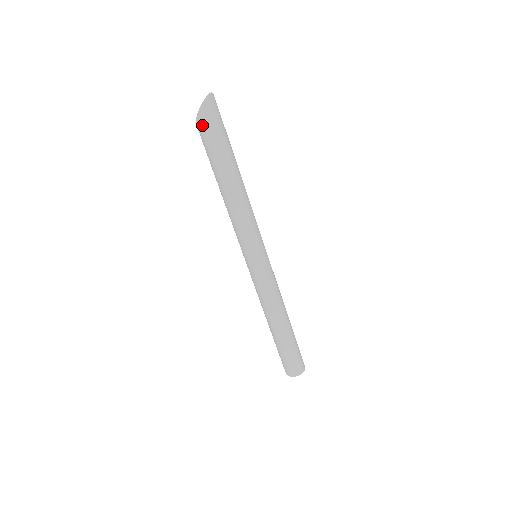
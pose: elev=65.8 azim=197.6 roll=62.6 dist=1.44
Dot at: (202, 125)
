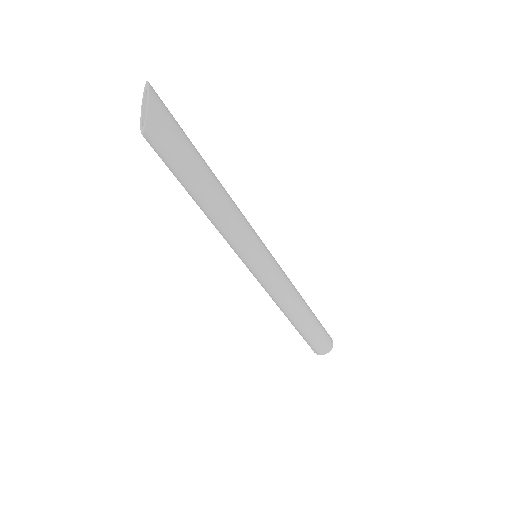
Dot at: (158, 128)
